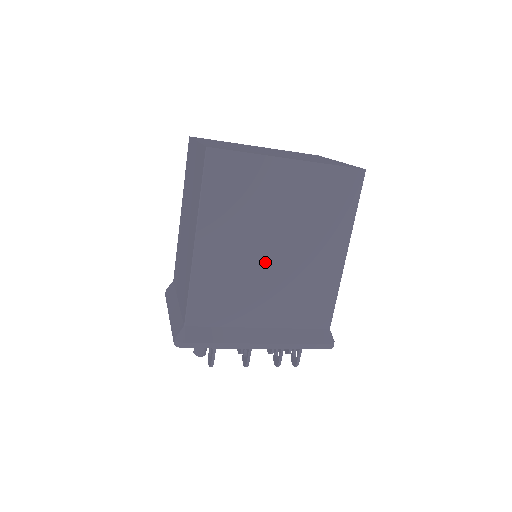
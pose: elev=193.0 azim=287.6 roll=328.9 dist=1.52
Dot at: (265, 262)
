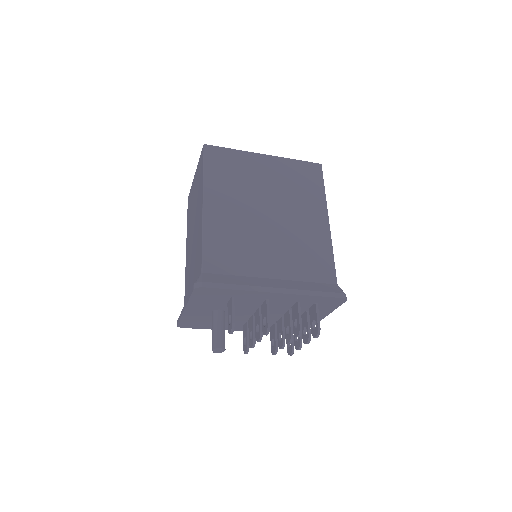
Dot at: (263, 222)
